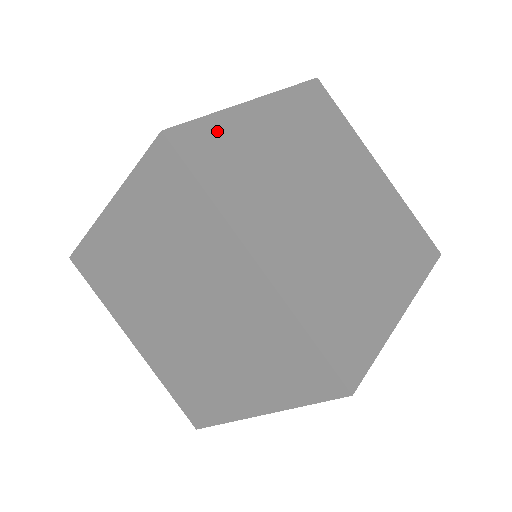
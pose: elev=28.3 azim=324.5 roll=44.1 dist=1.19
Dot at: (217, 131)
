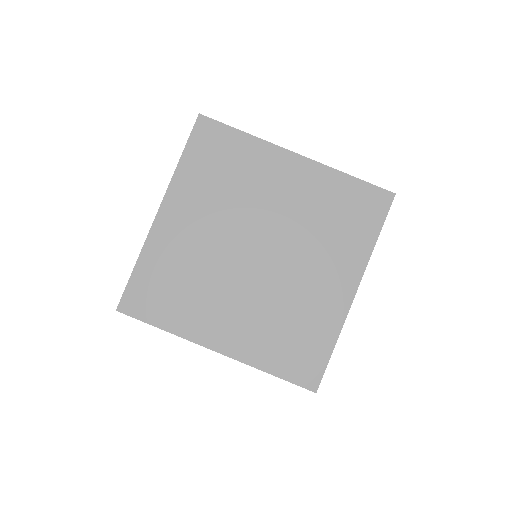
Dot at: (146, 274)
